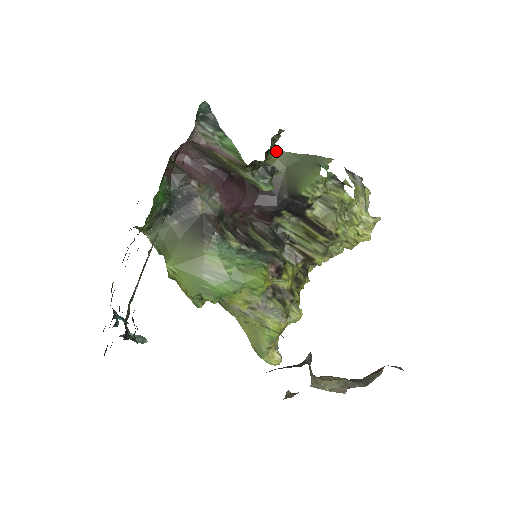
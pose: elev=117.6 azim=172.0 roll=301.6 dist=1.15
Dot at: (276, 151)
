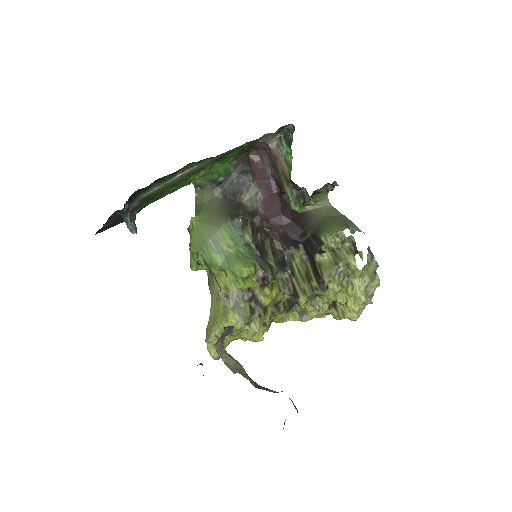
Dot at: (325, 200)
